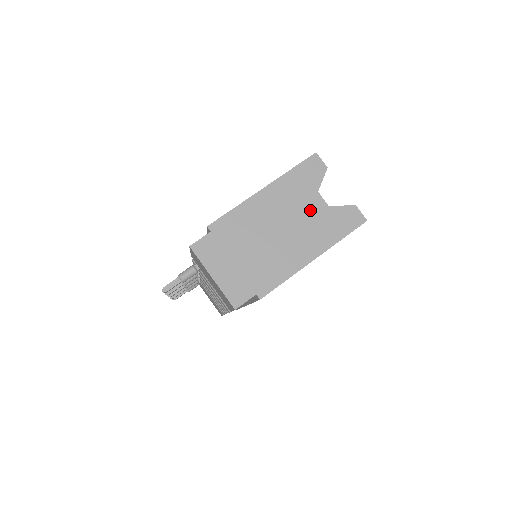
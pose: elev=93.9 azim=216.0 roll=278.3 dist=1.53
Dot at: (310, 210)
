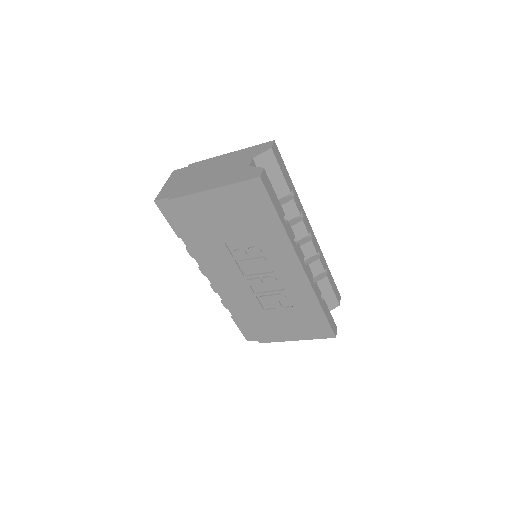
Dot at: (238, 166)
